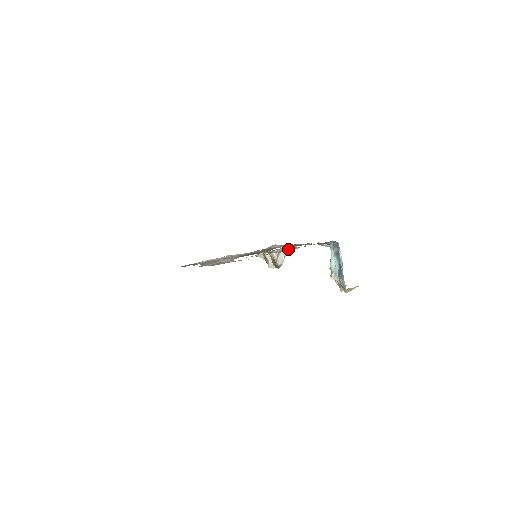
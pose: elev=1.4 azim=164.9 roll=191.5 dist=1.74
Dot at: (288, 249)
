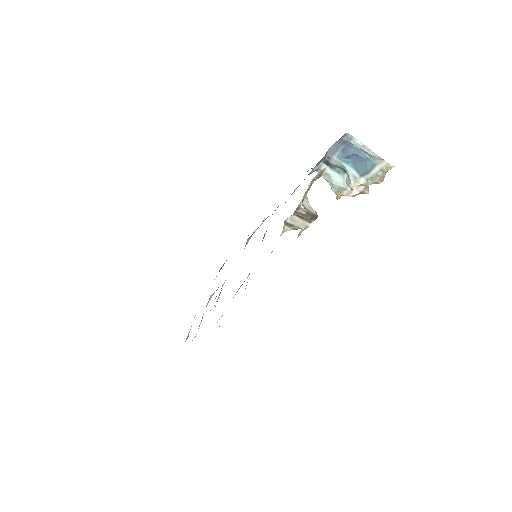
Dot at: (309, 189)
